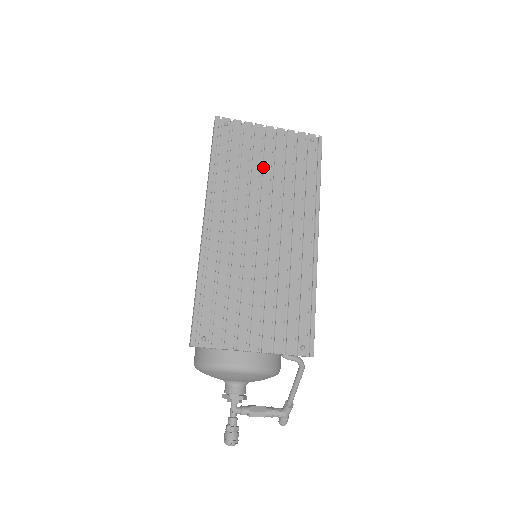
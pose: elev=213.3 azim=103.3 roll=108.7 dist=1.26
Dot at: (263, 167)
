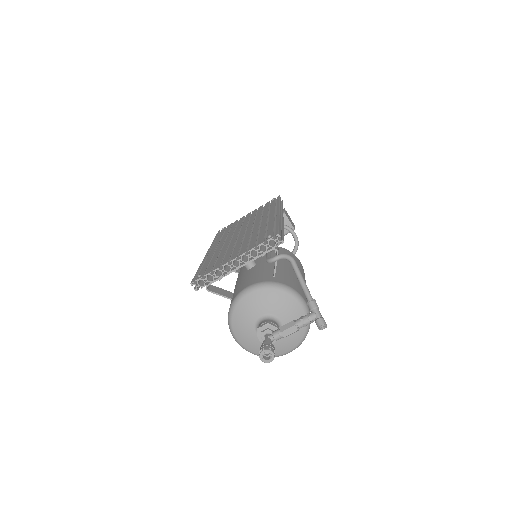
Dot at: (243, 222)
